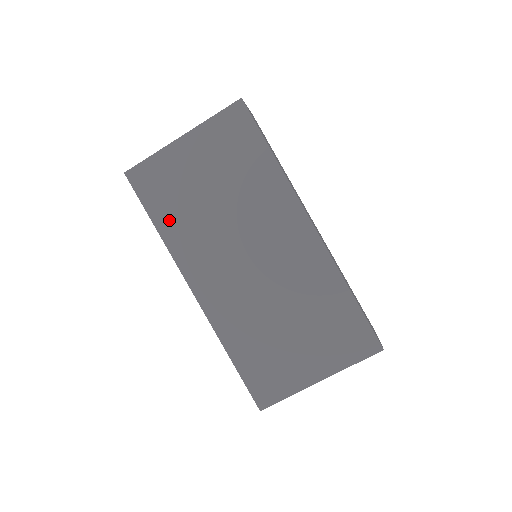
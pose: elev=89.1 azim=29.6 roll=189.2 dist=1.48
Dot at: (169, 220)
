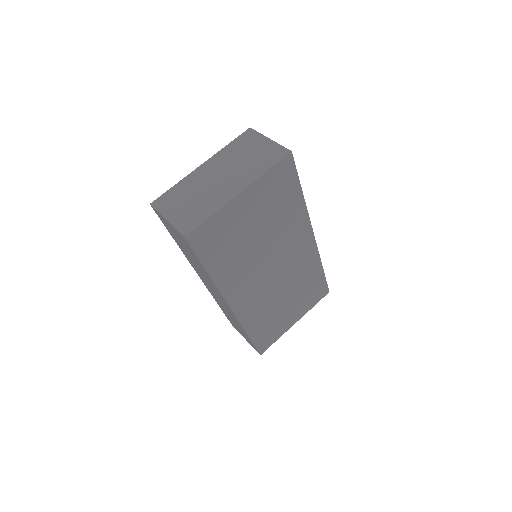
Dot at: (220, 264)
